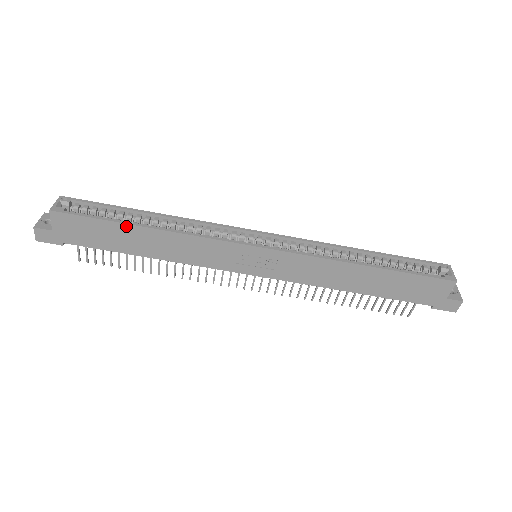
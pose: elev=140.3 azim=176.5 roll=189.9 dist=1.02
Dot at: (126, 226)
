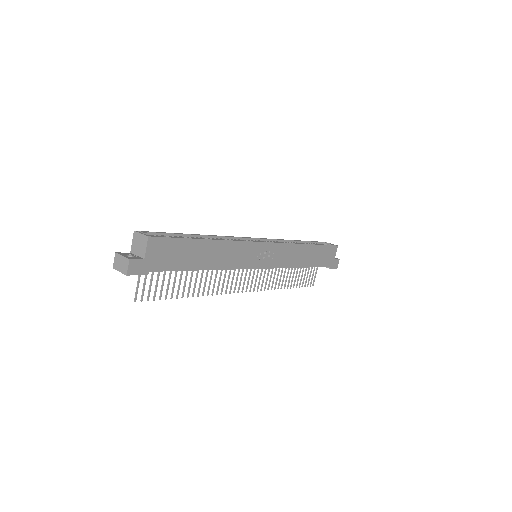
Dot at: (199, 241)
